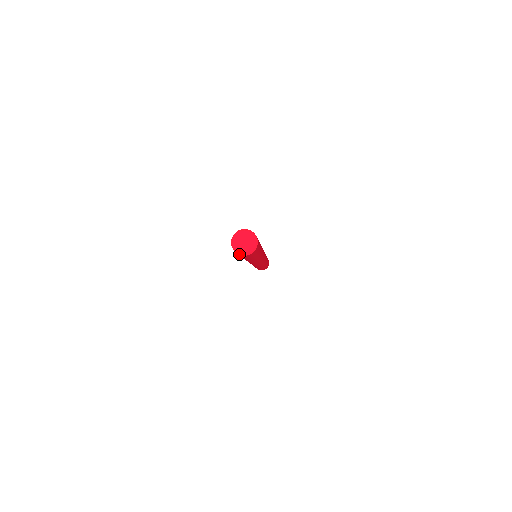
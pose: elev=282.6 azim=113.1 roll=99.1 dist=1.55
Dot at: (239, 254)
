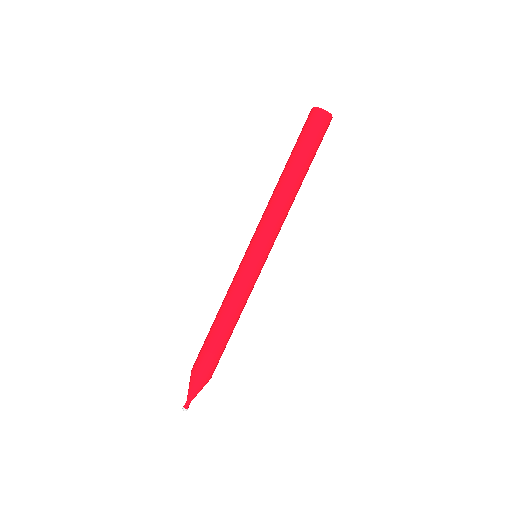
Dot at: (316, 108)
